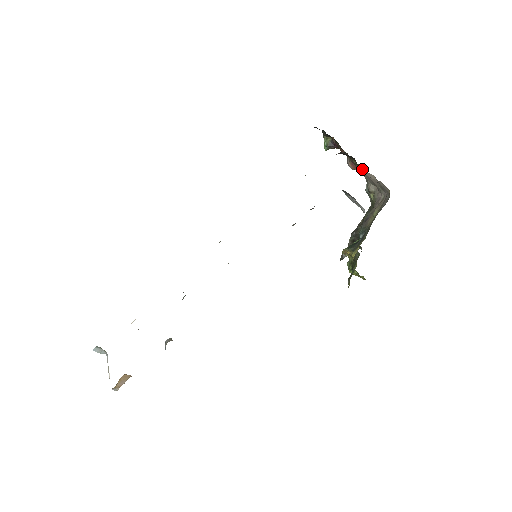
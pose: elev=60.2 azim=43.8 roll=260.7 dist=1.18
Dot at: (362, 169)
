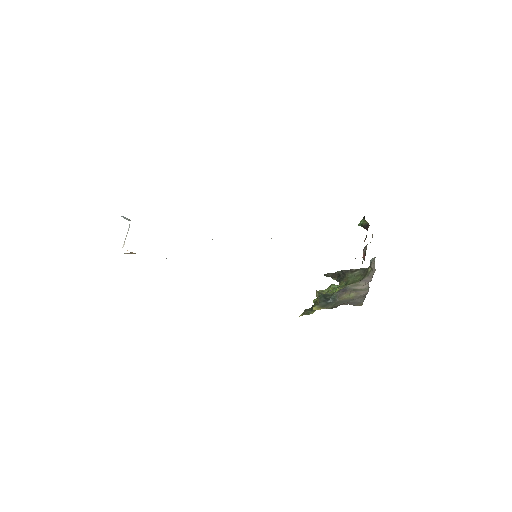
Dot at: occluded
